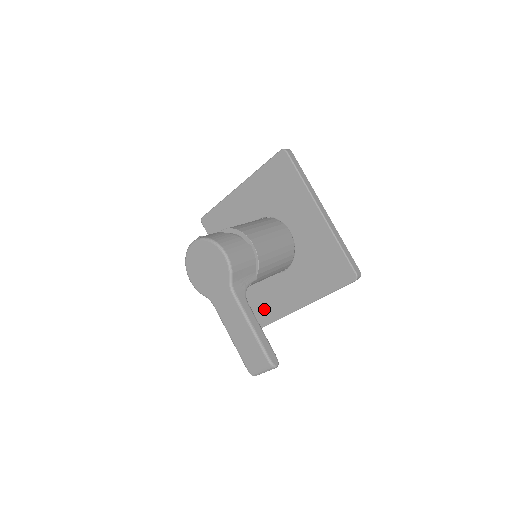
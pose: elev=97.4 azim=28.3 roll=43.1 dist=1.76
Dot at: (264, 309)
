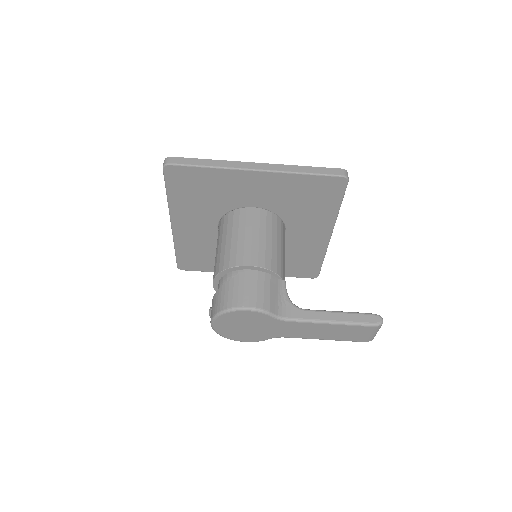
Dot at: (304, 266)
